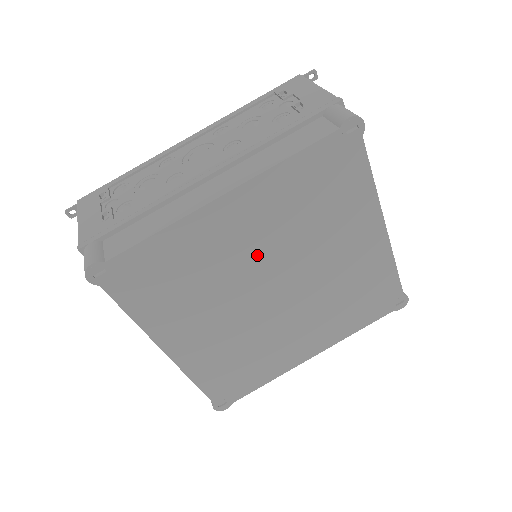
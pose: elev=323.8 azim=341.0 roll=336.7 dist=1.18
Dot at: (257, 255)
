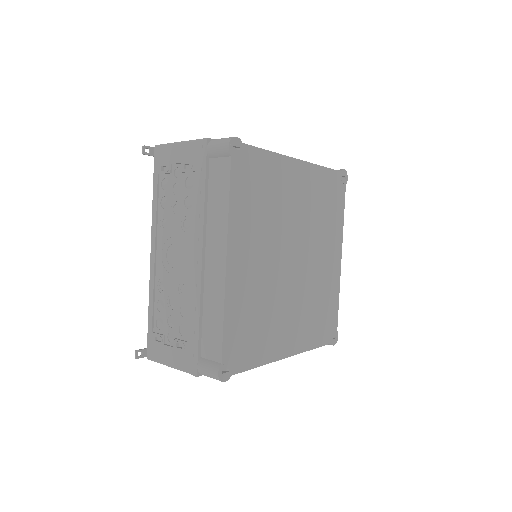
Dot at: (296, 218)
